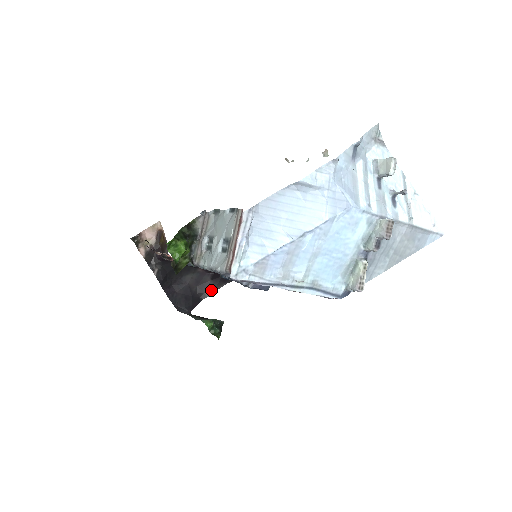
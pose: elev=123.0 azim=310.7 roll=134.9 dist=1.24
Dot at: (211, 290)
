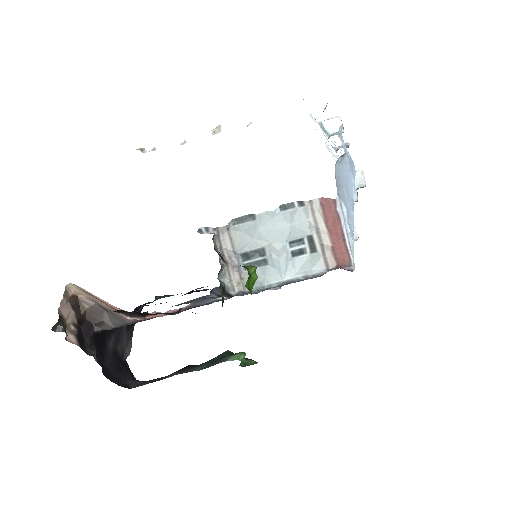
Dot at: (128, 343)
